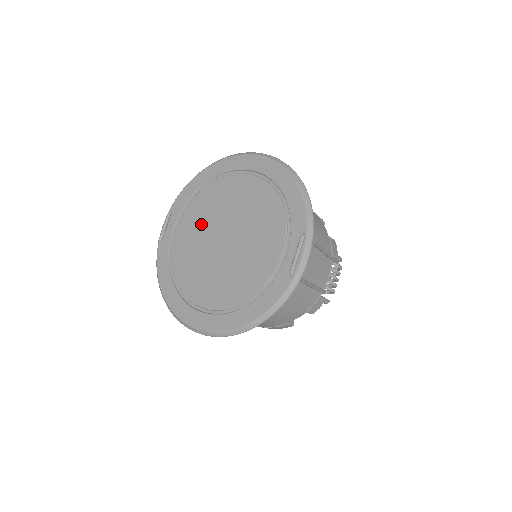
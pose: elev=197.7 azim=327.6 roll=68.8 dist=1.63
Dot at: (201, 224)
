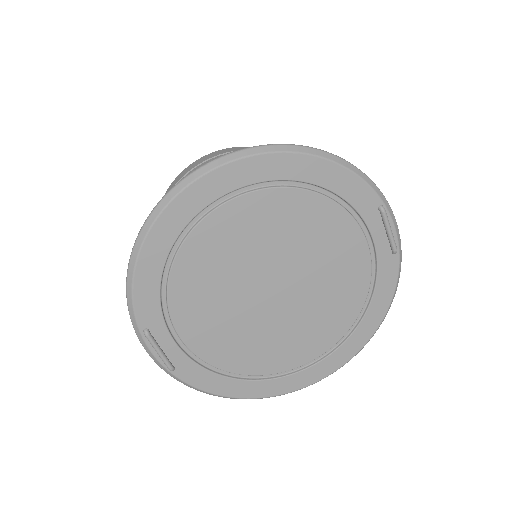
Dot at: (219, 303)
